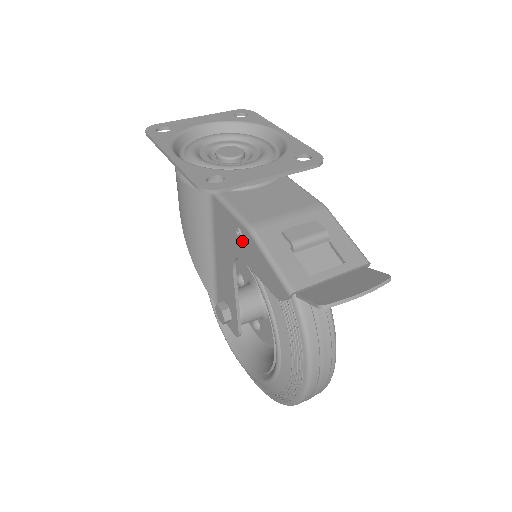
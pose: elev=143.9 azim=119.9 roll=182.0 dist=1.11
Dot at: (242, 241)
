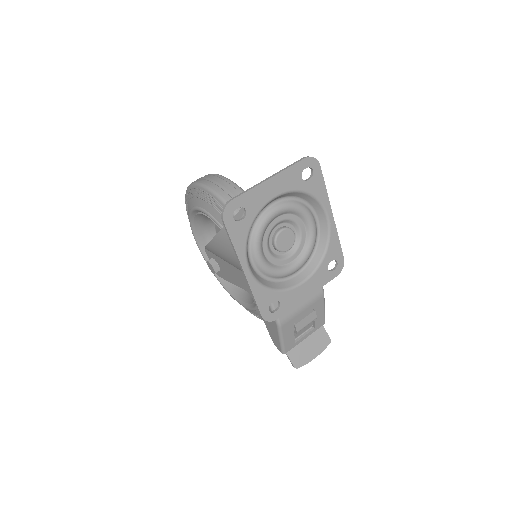
Dot at: occluded
